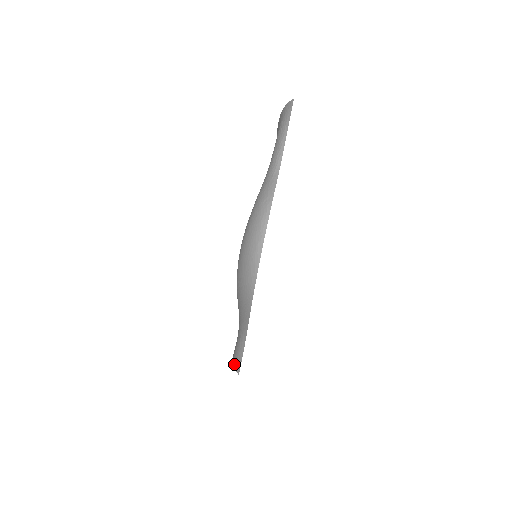
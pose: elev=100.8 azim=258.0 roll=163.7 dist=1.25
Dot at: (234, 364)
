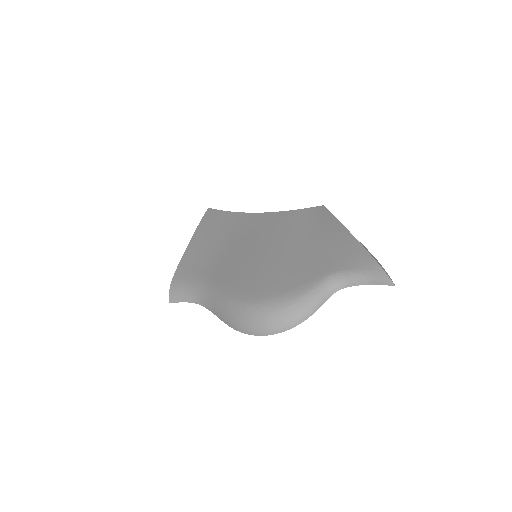
Dot at: (172, 292)
